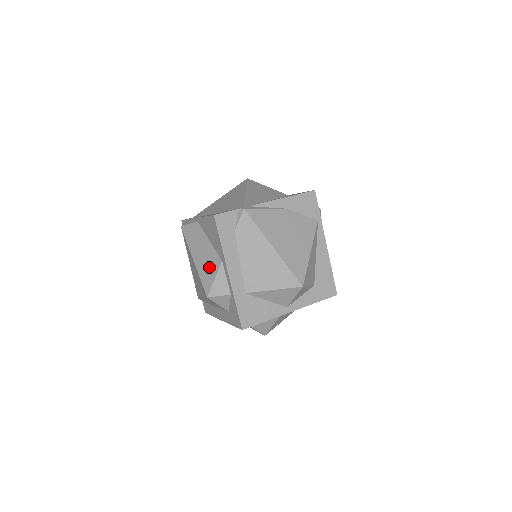
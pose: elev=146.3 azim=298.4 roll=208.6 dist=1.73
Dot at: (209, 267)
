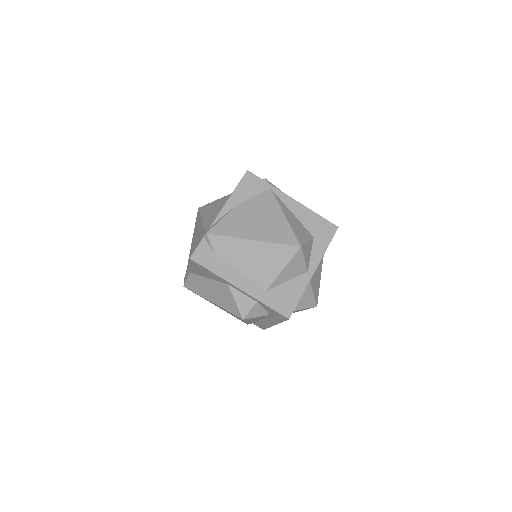
Dot at: (224, 297)
